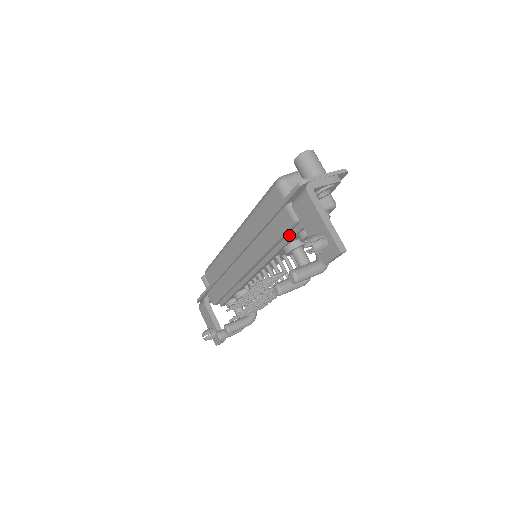
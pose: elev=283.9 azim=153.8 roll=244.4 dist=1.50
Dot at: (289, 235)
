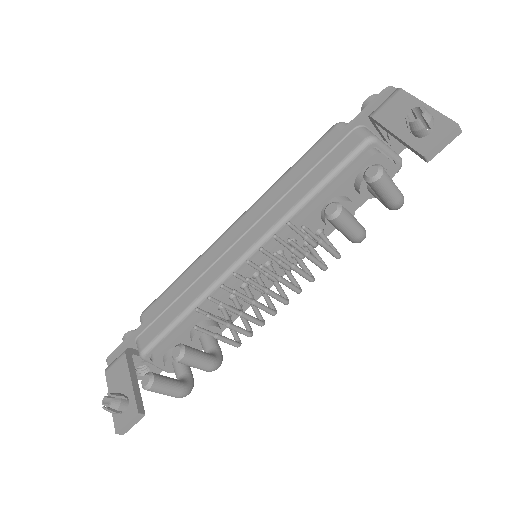
Dot at: (345, 175)
